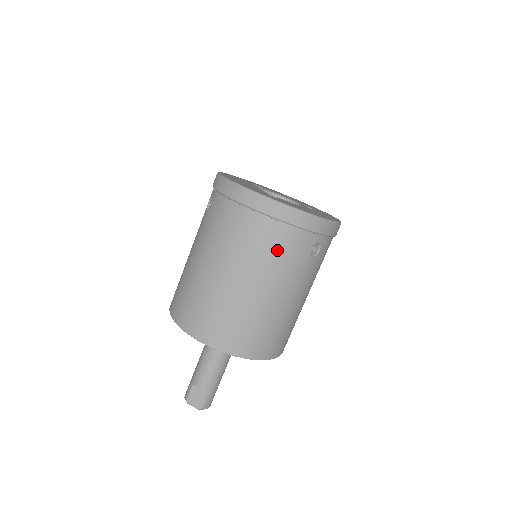
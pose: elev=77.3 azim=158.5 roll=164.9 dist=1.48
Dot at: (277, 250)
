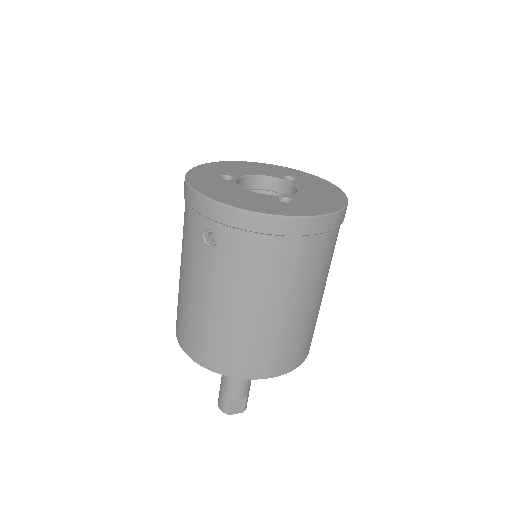
Dot at: (321, 261)
